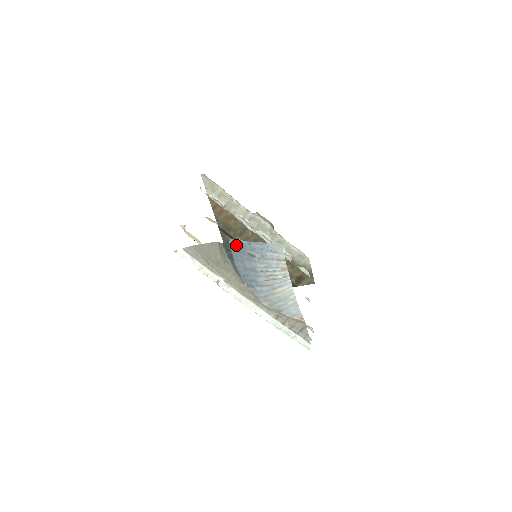
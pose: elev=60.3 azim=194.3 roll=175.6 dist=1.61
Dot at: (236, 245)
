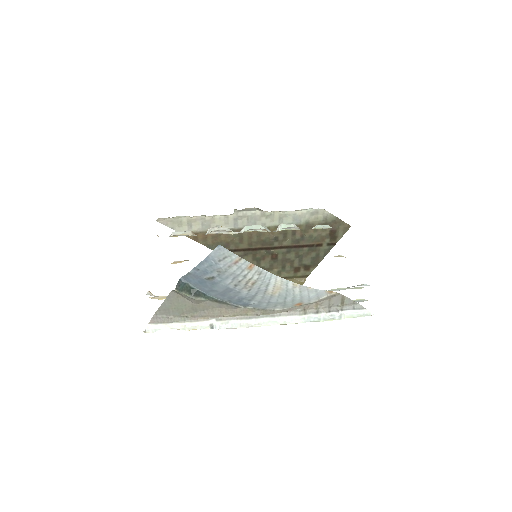
Dot at: (190, 280)
